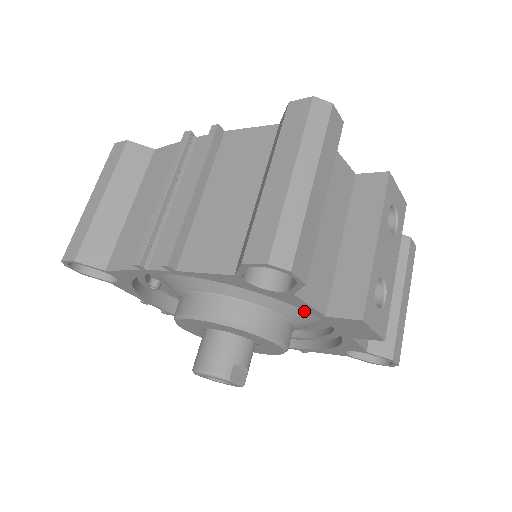
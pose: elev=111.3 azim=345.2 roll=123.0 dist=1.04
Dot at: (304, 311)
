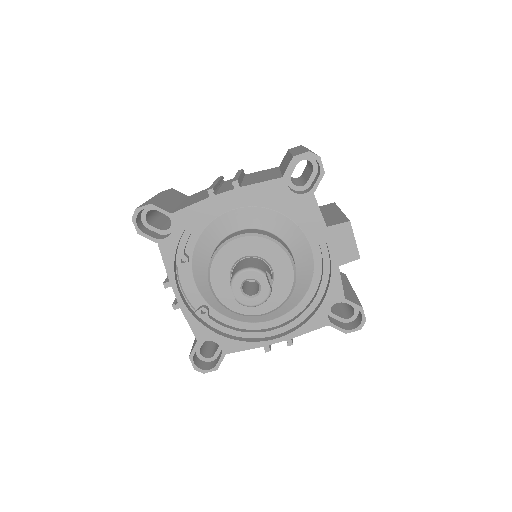
Dot at: (304, 254)
